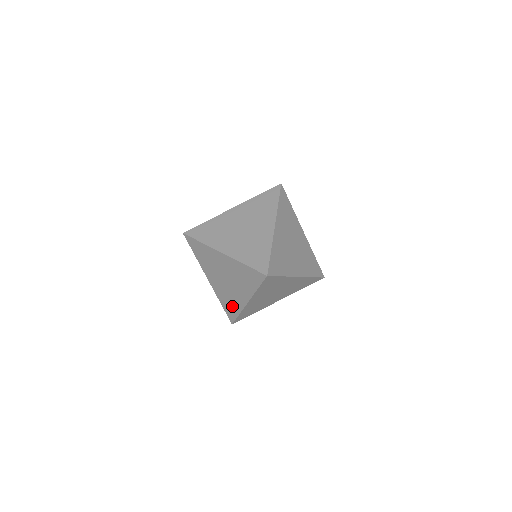
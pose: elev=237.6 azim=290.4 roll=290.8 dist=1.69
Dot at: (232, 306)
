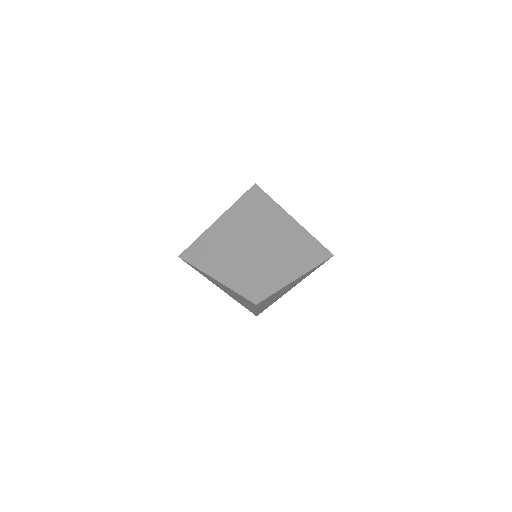
Dot at: (248, 308)
